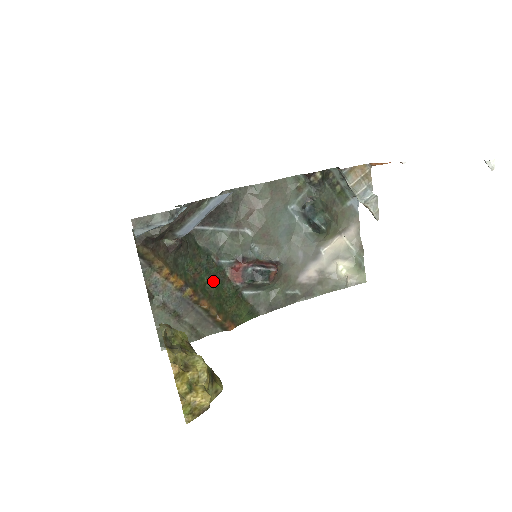
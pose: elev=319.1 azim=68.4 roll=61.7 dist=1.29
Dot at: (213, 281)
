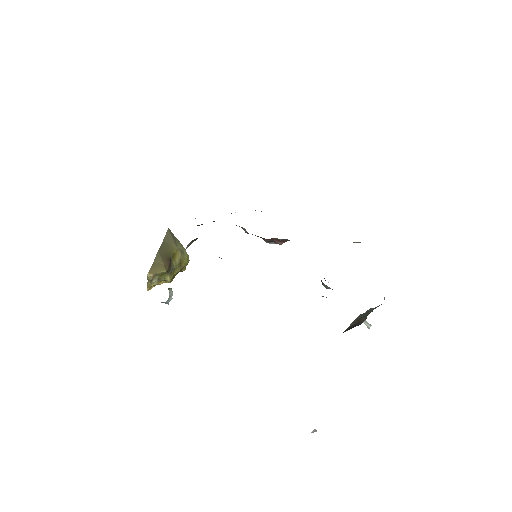
Dot at: occluded
